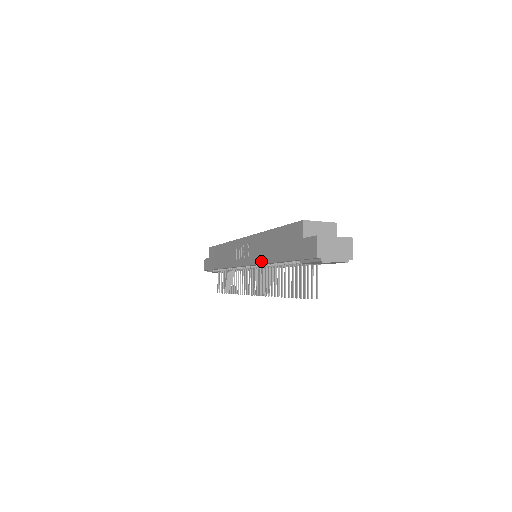
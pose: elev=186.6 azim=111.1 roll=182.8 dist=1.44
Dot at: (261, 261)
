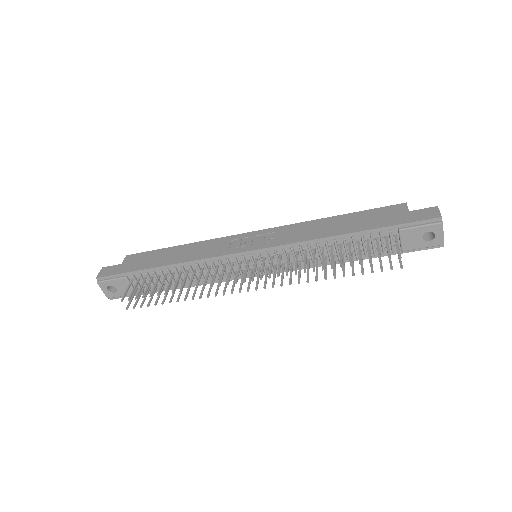
Dot at: (309, 238)
